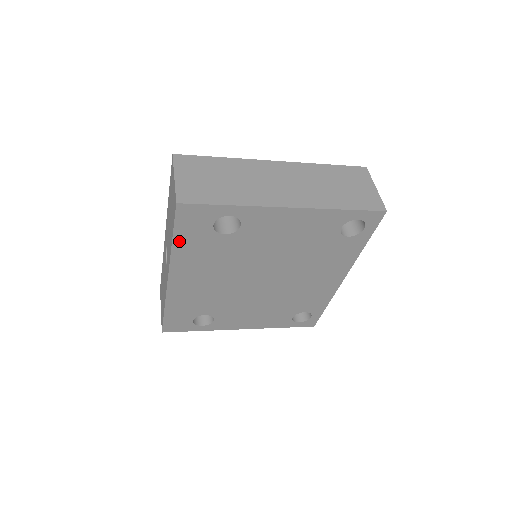
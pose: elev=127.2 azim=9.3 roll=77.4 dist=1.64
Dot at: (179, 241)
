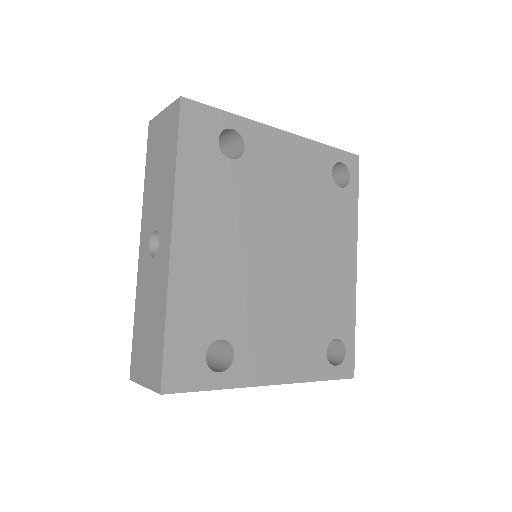
Dot at: (184, 161)
